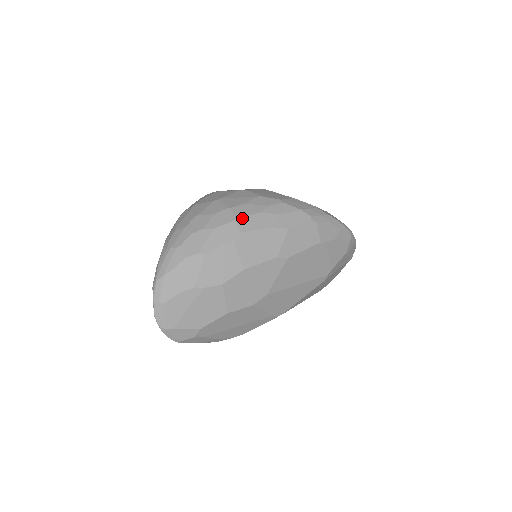
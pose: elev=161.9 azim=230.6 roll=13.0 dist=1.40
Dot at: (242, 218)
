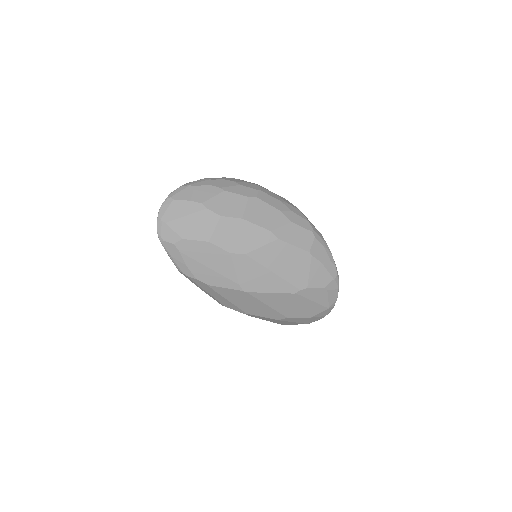
Dot at: (265, 193)
